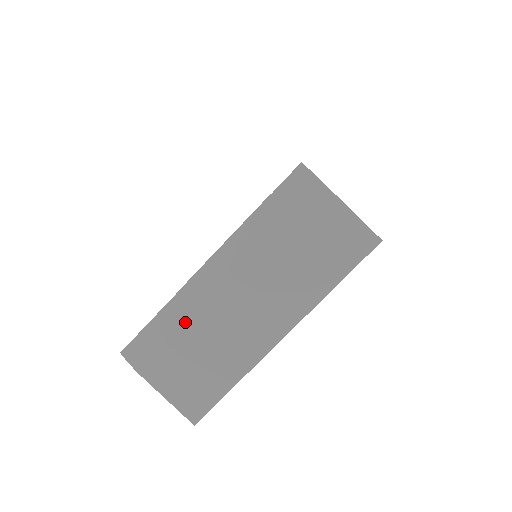
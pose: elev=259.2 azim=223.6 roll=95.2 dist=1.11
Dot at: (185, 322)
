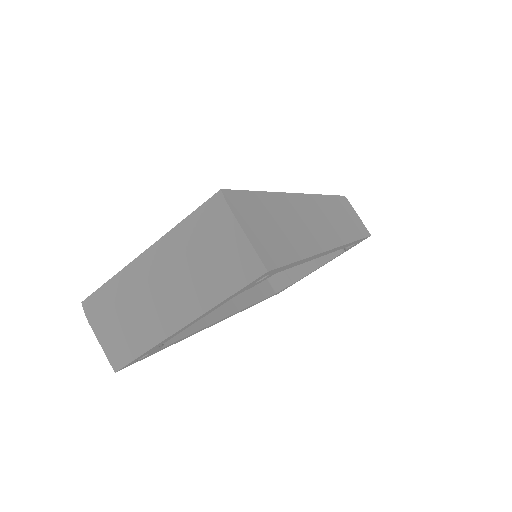
Dot at: (121, 293)
